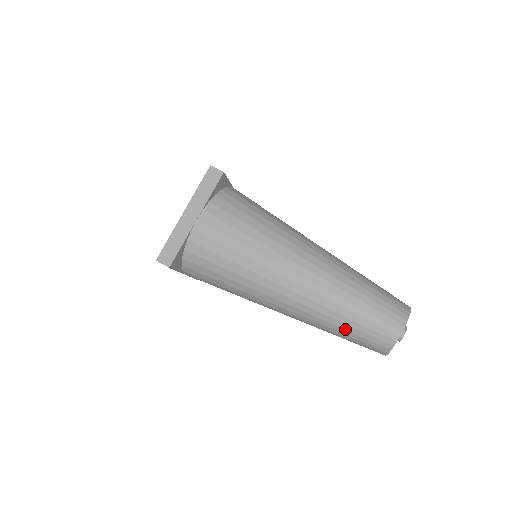
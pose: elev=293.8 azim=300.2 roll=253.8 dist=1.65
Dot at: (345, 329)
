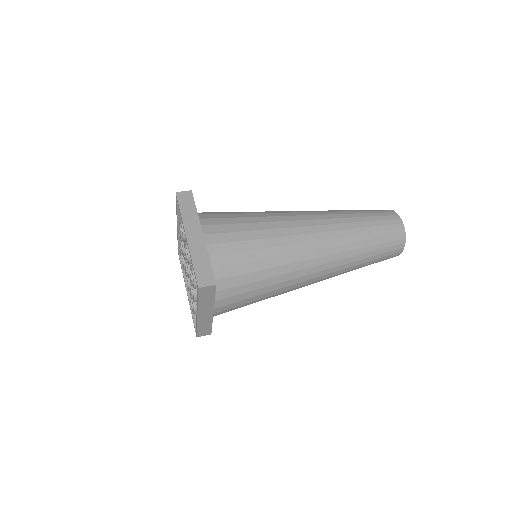
Dot at: (370, 245)
